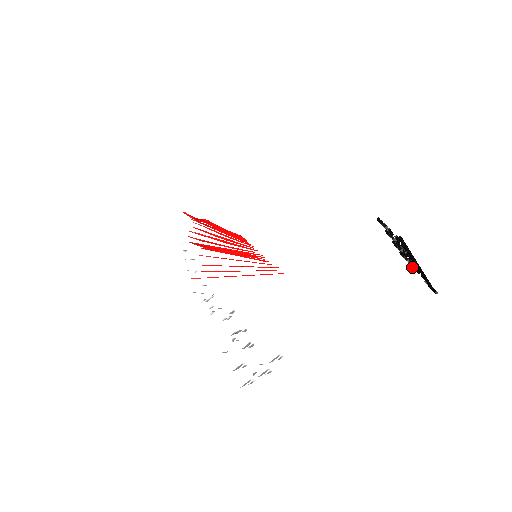
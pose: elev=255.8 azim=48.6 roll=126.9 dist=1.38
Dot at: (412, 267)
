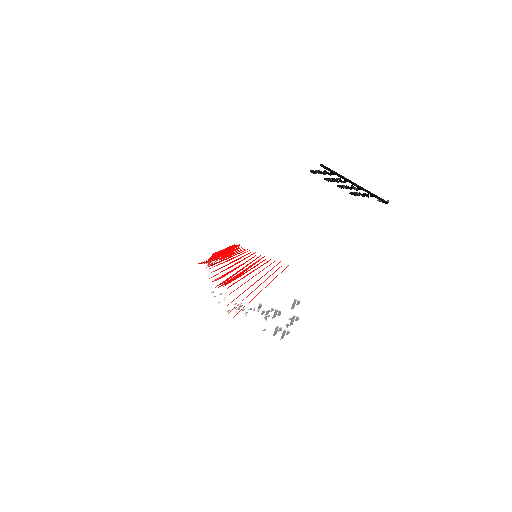
Dot at: occluded
